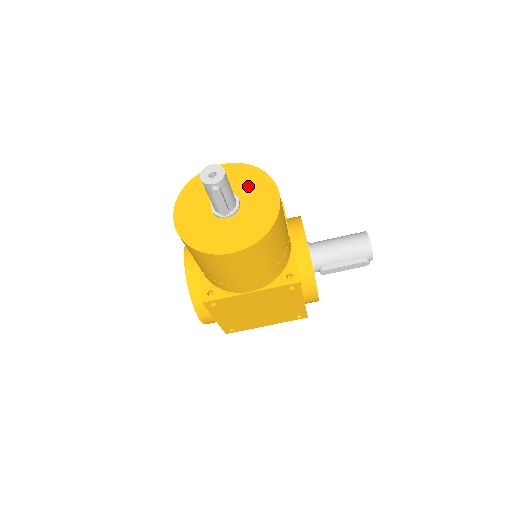
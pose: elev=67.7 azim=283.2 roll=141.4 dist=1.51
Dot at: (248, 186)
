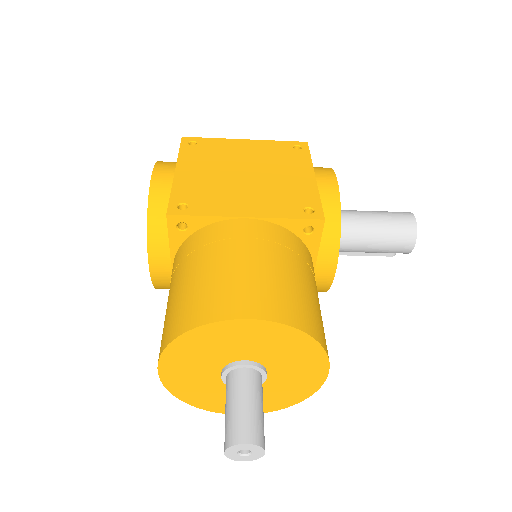
Dot at: (286, 358)
